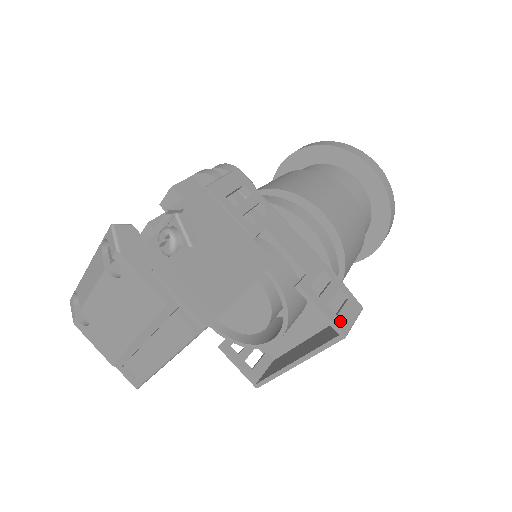
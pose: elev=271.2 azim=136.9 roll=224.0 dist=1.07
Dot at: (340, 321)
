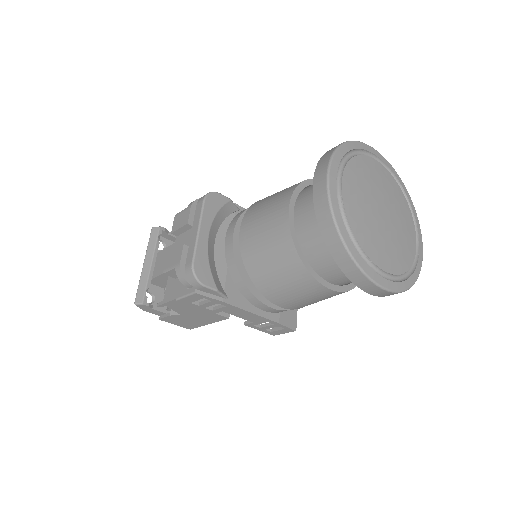
Dot at: (272, 333)
